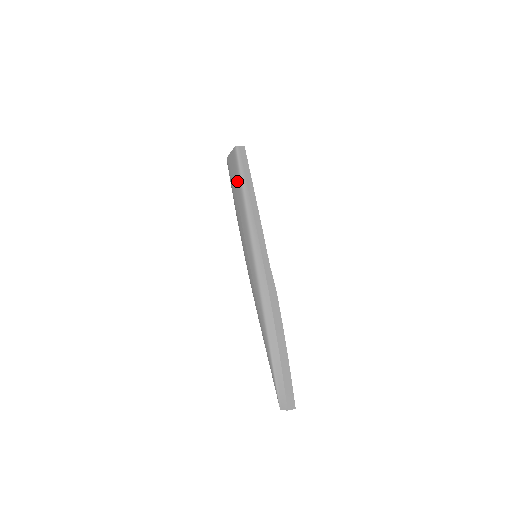
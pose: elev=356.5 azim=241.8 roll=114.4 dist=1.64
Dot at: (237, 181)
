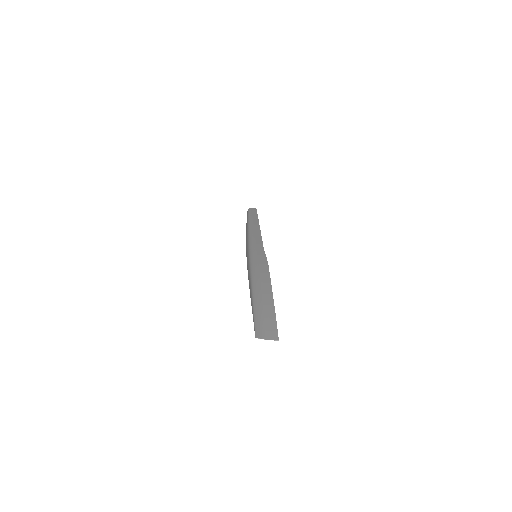
Dot at: occluded
